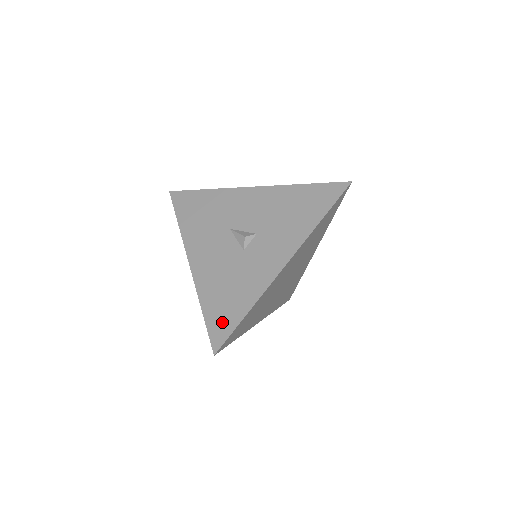
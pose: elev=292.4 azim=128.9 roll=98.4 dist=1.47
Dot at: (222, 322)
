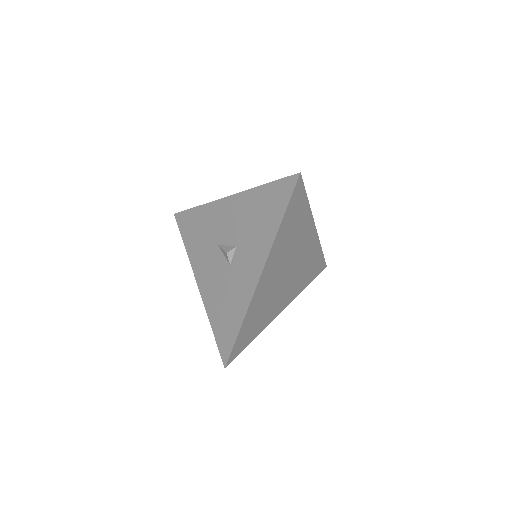
Dot at: (225, 337)
